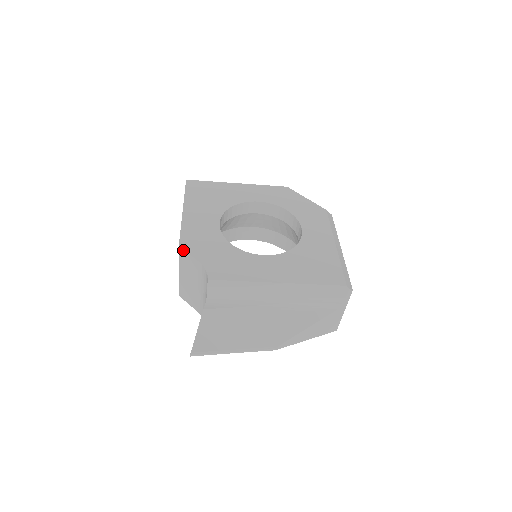
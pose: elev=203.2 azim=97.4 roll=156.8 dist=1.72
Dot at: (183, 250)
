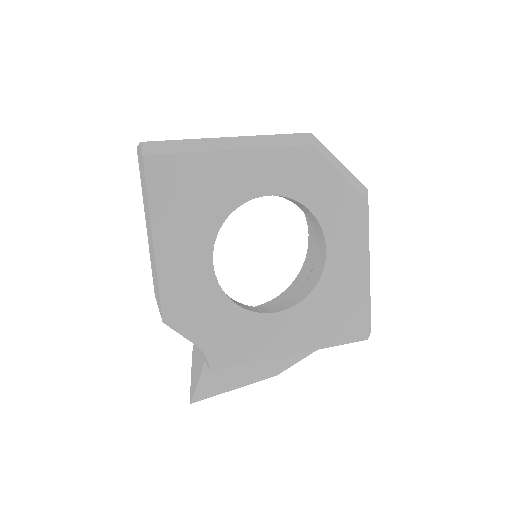
Dot at: (170, 327)
